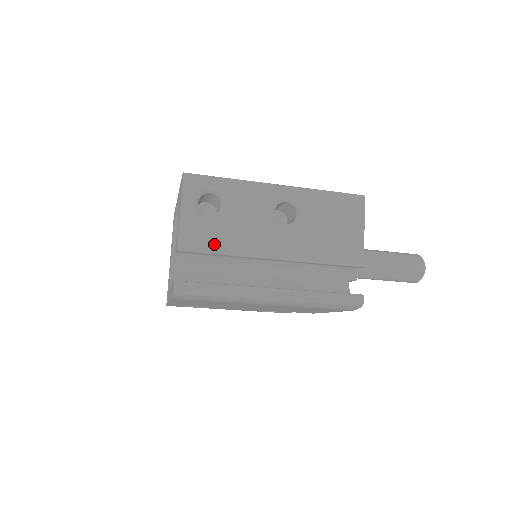
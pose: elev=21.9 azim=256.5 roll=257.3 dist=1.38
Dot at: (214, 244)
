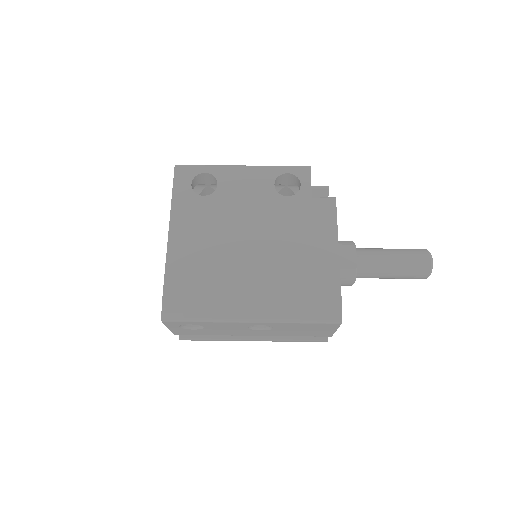
Dot at: (202, 334)
